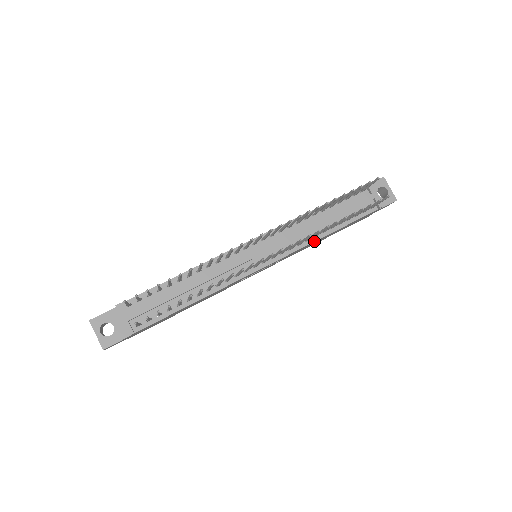
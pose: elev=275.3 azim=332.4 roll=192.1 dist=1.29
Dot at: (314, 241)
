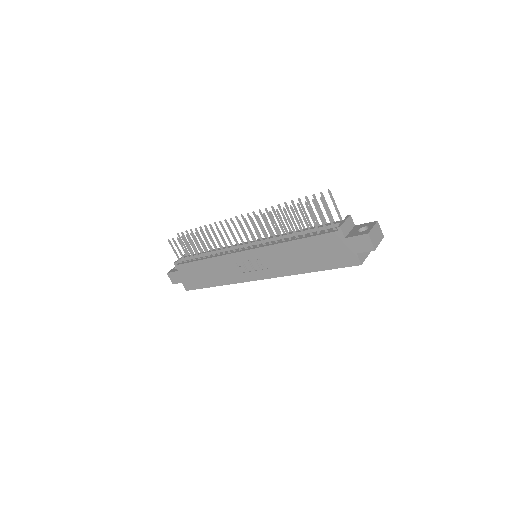
Dot at: (279, 243)
